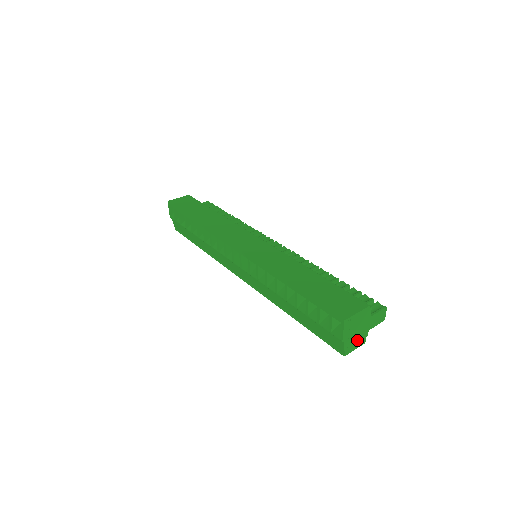
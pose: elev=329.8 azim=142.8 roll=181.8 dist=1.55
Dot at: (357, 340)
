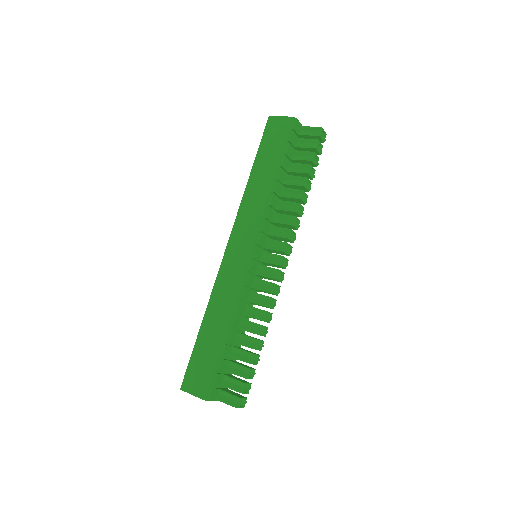
Dot at: occluded
